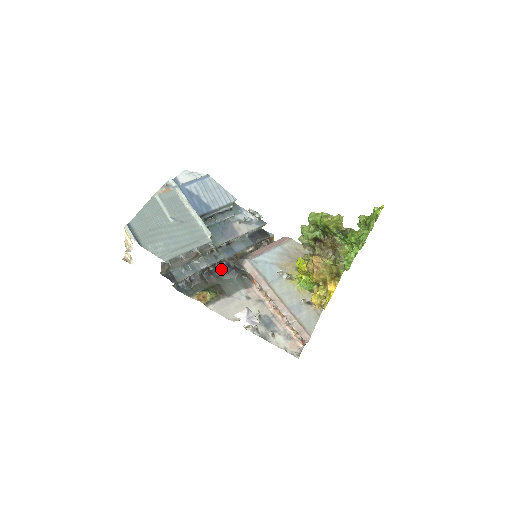
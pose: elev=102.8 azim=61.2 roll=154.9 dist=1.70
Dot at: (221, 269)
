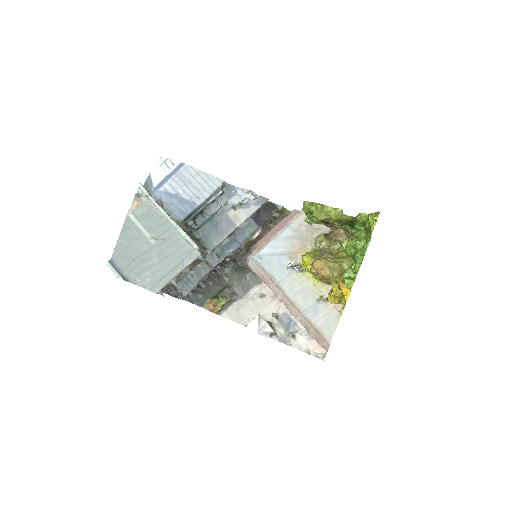
Dot at: (229, 264)
